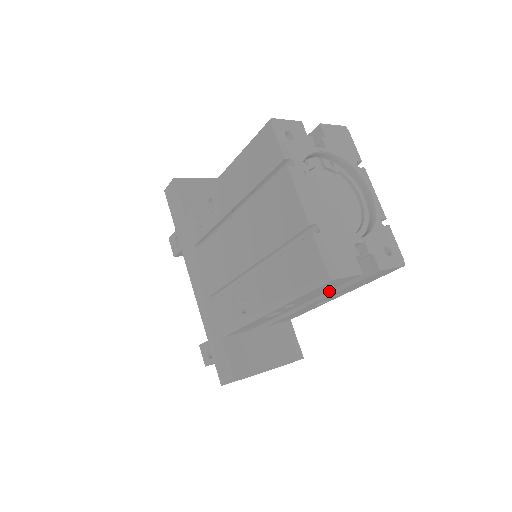
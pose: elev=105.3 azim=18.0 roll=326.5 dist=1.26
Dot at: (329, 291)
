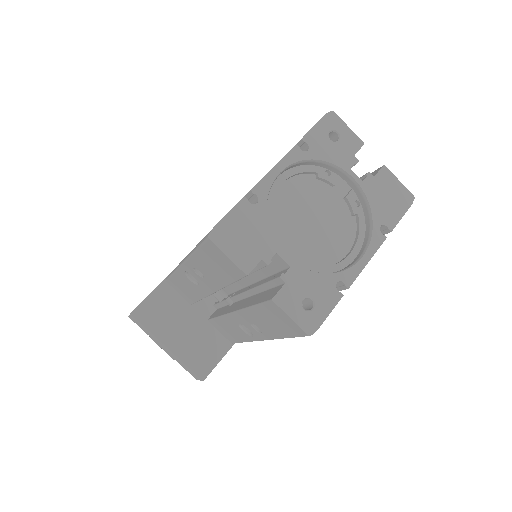
Dot at: (244, 305)
